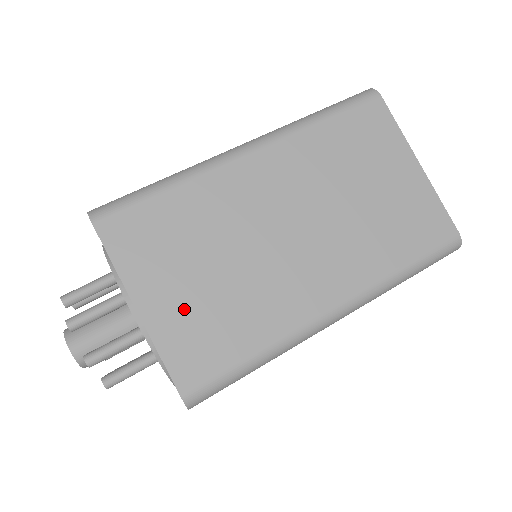
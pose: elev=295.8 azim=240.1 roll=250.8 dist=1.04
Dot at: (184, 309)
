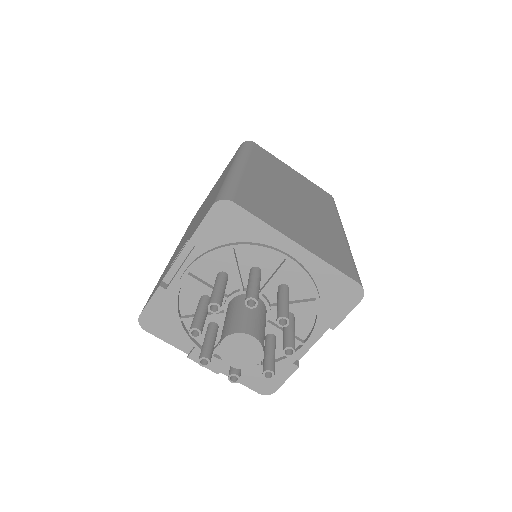
Dot at: (311, 240)
